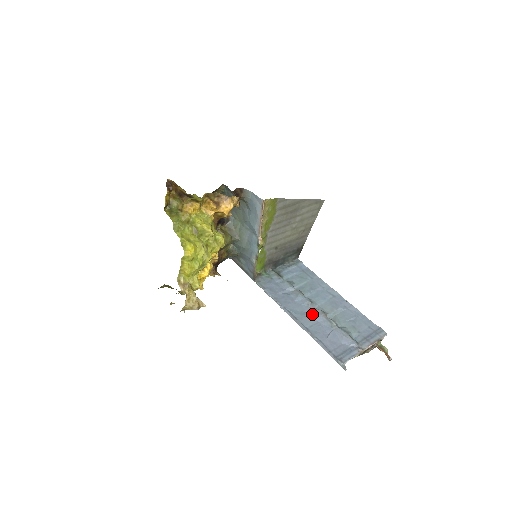
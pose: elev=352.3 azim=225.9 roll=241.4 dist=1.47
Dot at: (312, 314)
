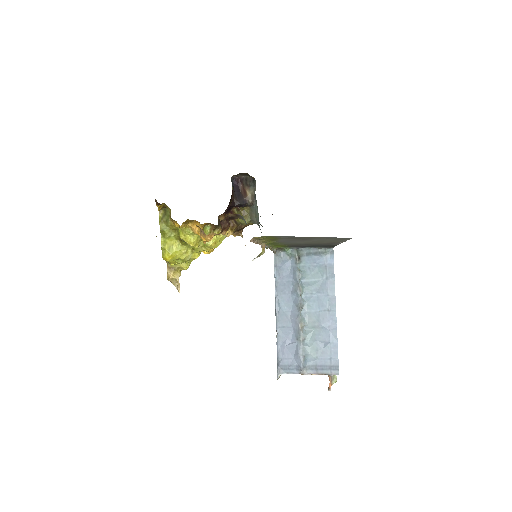
Dot at: (293, 317)
